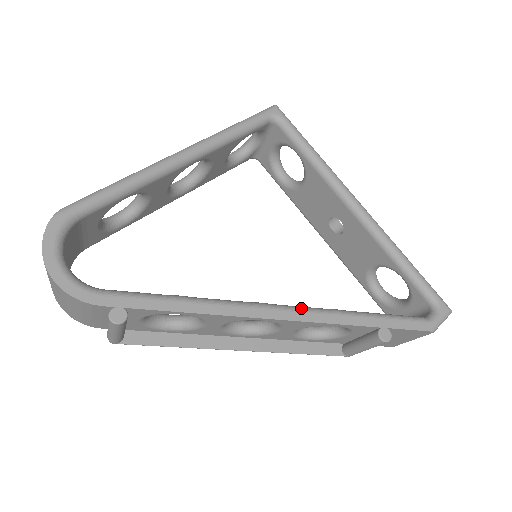
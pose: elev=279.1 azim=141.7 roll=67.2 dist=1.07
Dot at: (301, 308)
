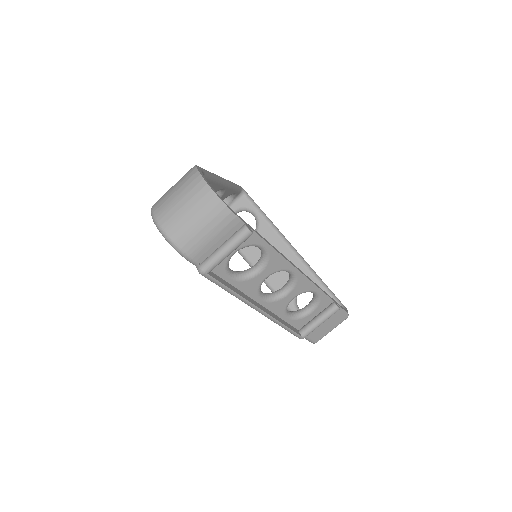
Dot at: occluded
